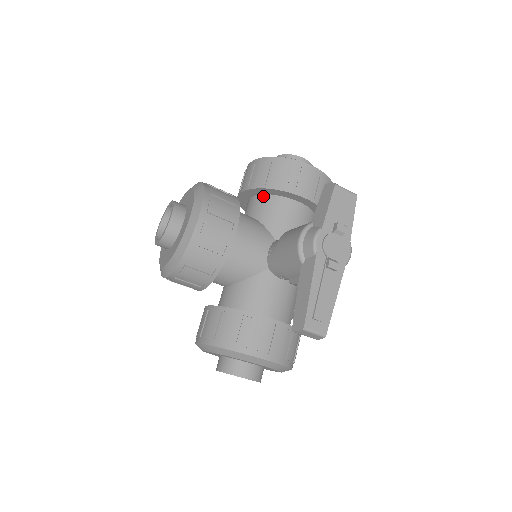
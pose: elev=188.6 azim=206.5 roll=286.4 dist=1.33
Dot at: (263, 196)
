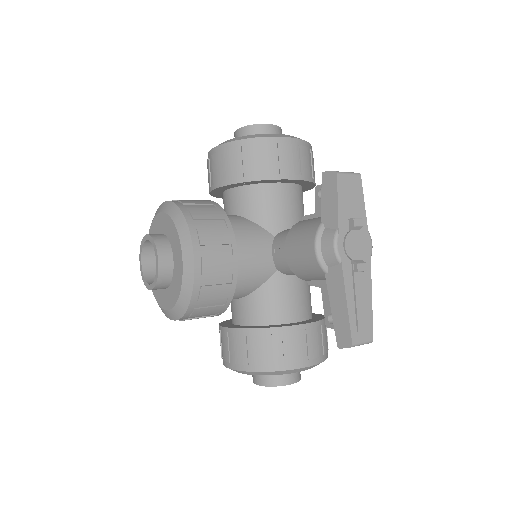
Dot at: (243, 188)
